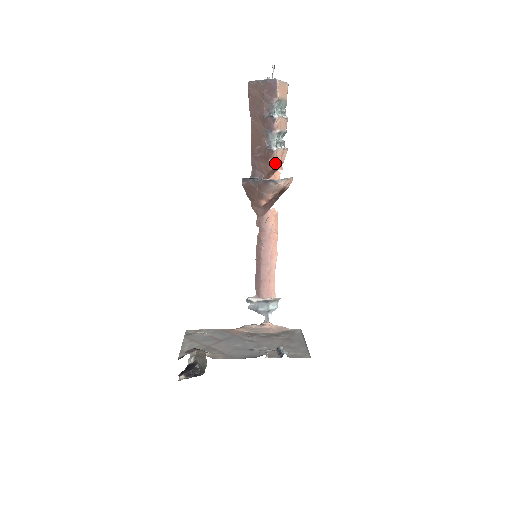
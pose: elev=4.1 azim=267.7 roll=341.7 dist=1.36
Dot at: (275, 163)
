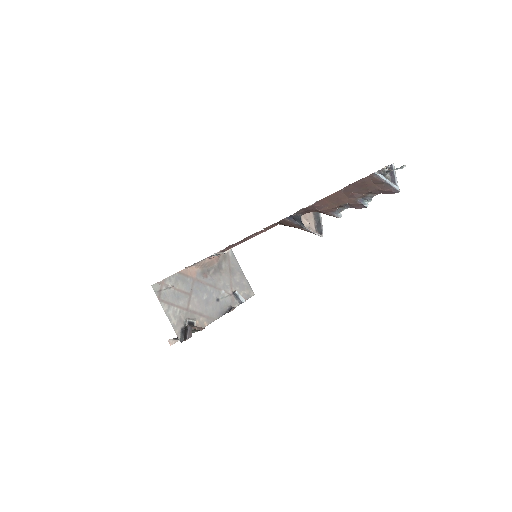
Dot at: occluded
